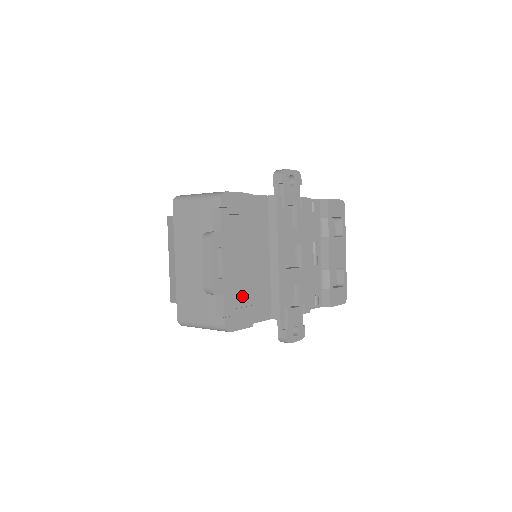
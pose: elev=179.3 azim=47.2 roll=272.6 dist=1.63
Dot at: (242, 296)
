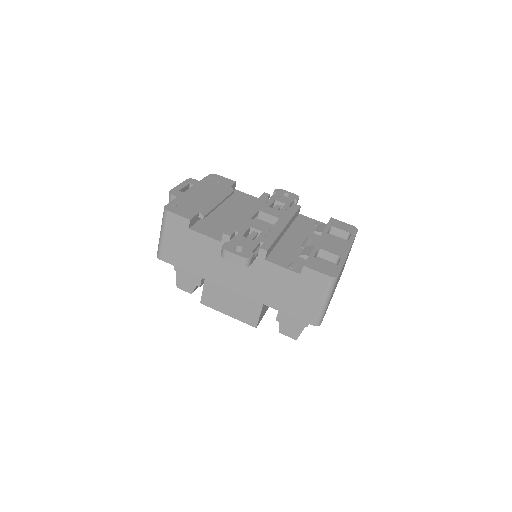
Dot at: (193, 205)
